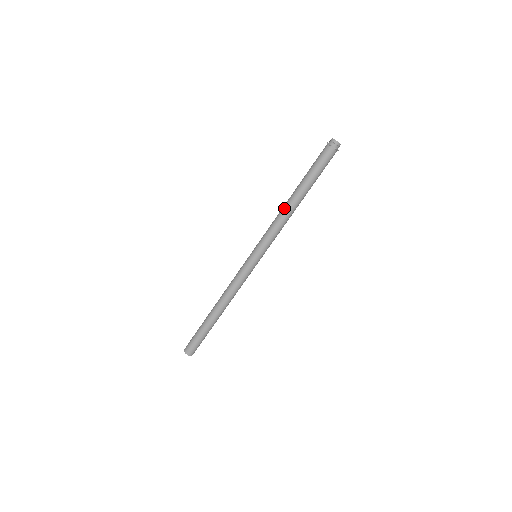
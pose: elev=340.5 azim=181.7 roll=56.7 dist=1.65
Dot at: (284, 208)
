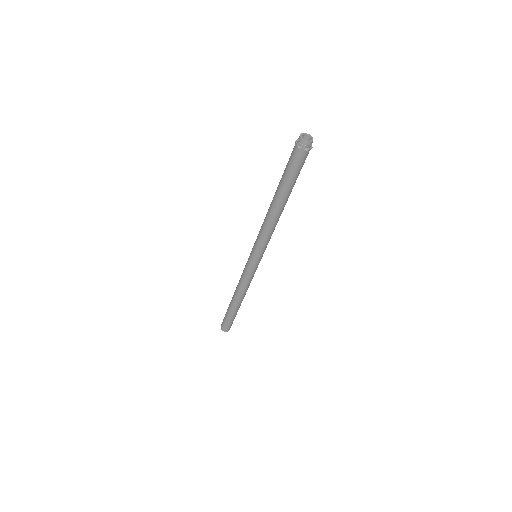
Dot at: (273, 219)
